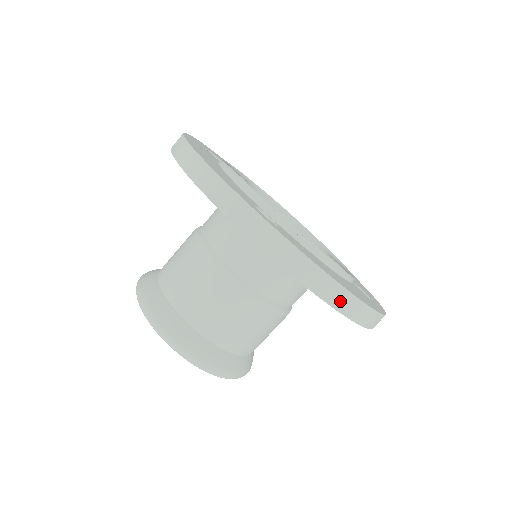
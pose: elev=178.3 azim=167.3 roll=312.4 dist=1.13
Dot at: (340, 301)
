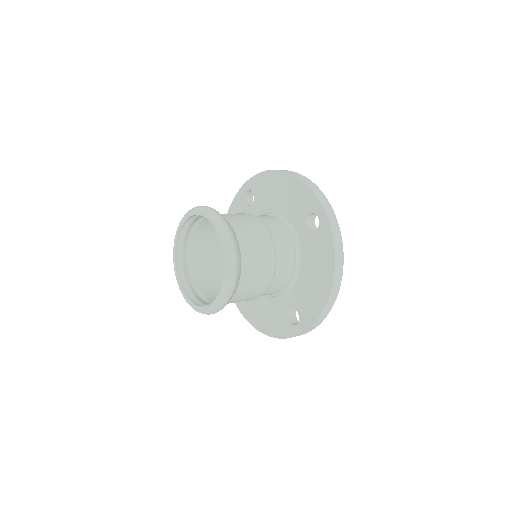
Dot at: (337, 279)
